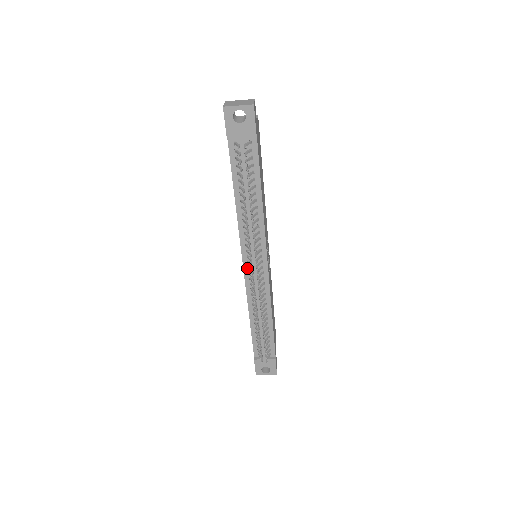
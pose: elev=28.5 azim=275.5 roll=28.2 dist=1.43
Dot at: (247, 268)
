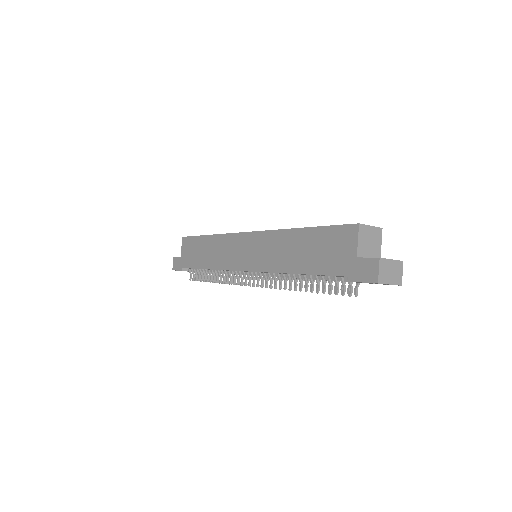
Dot at: (245, 271)
